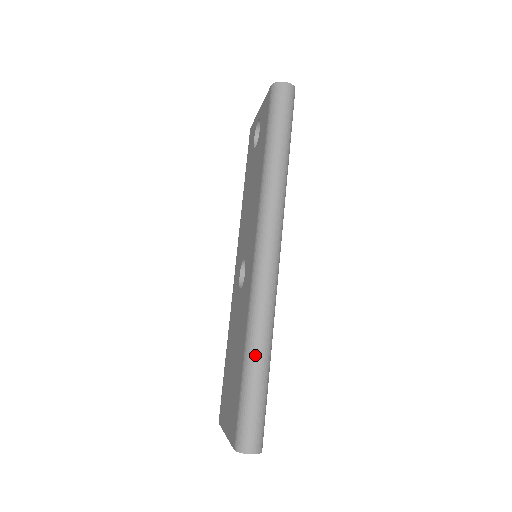
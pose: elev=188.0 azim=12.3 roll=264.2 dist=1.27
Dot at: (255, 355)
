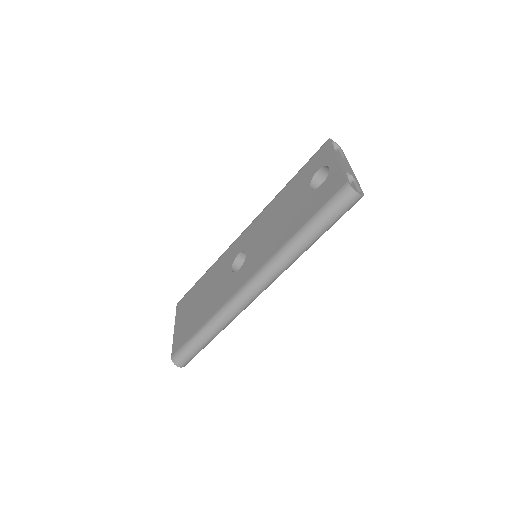
Dot at: (209, 332)
